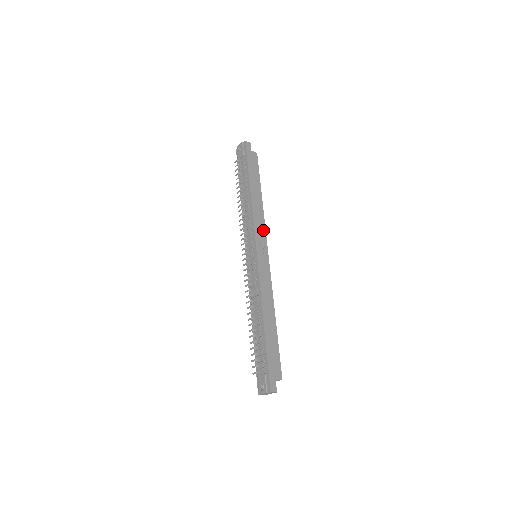
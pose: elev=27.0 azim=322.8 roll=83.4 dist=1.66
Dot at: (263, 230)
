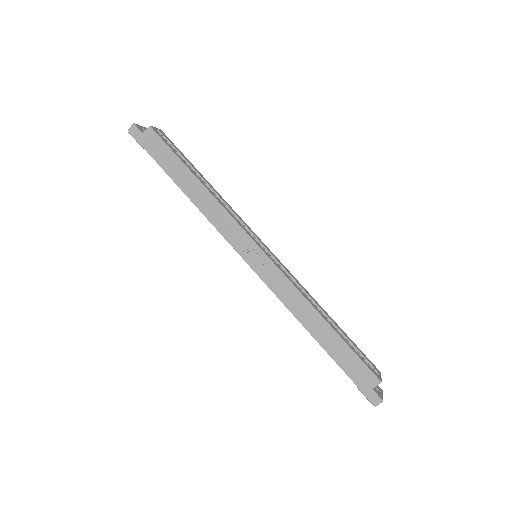
Dot at: (233, 225)
